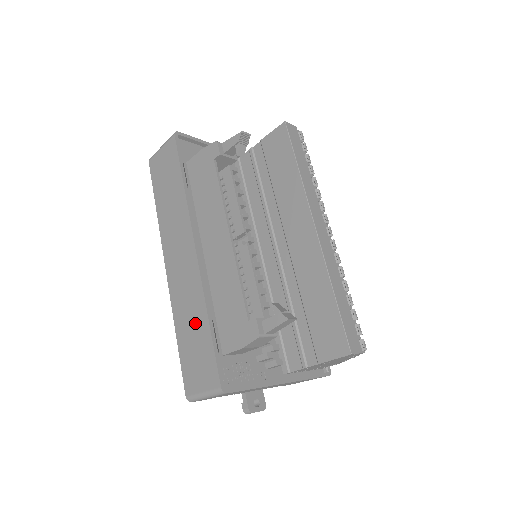
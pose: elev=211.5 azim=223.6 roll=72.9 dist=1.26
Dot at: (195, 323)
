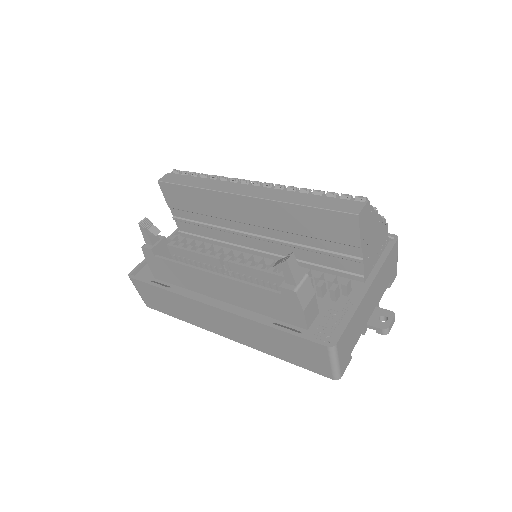
Dot at: (272, 339)
